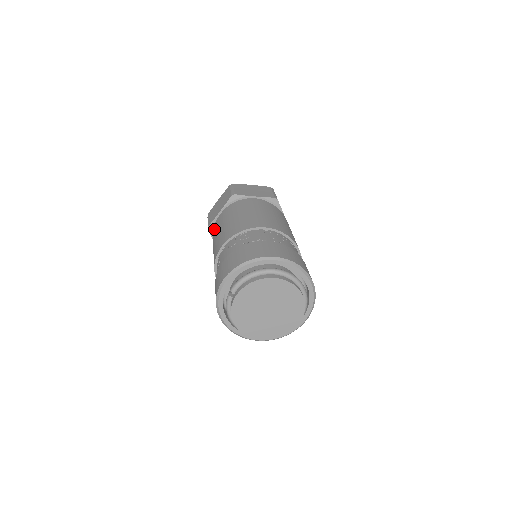
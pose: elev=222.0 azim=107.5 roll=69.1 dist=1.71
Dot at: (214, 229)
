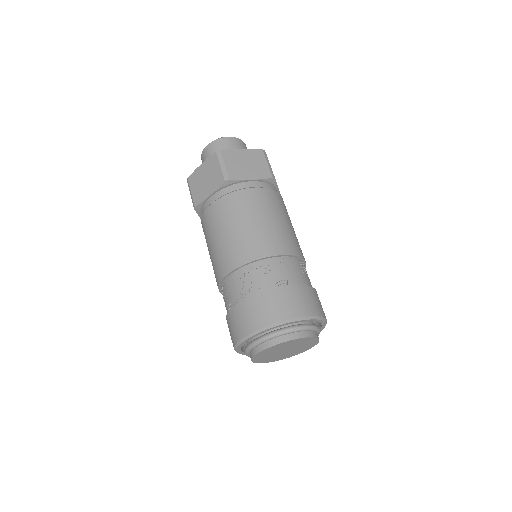
Dot at: occluded
